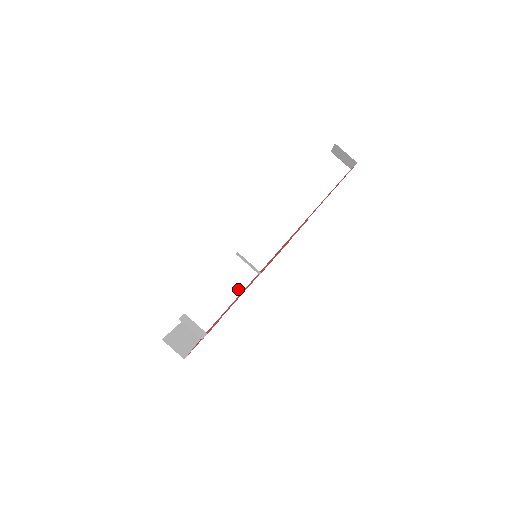
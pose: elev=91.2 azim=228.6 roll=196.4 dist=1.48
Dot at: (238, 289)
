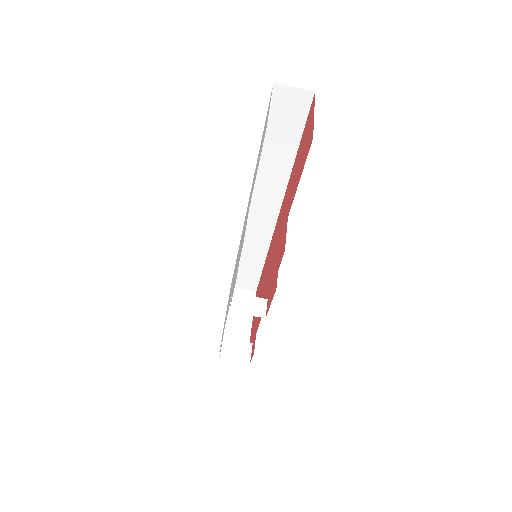
Dot at: (262, 253)
